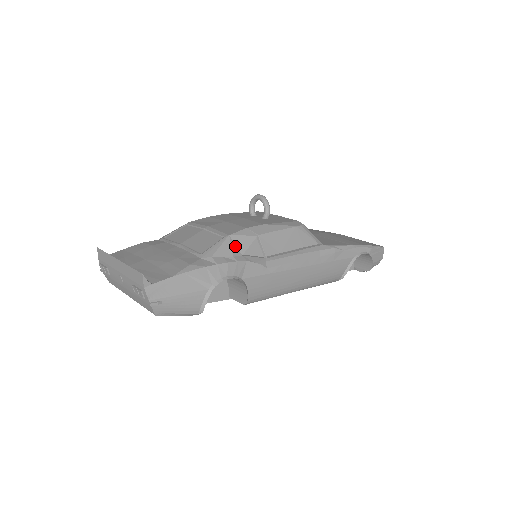
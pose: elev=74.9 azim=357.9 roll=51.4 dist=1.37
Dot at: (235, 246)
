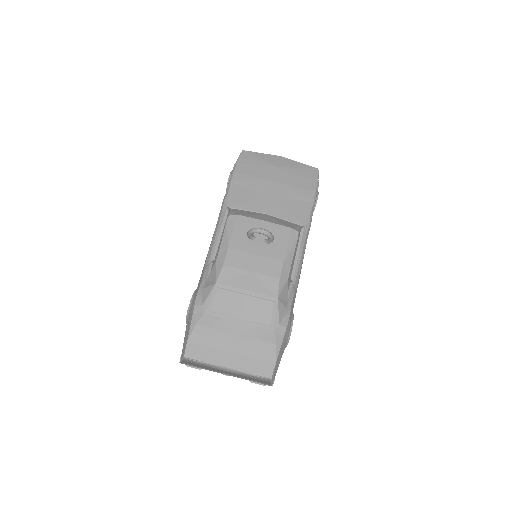
Dot at: (283, 301)
